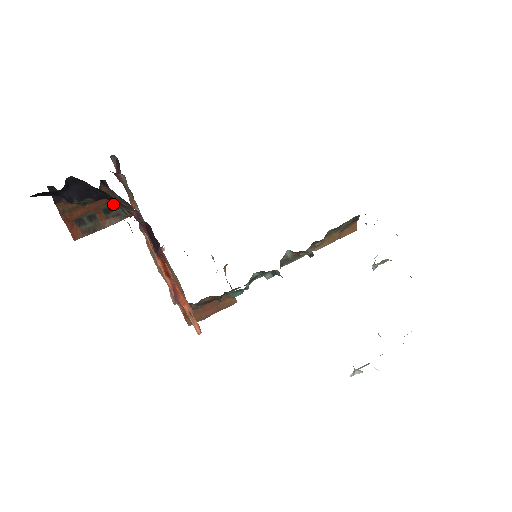
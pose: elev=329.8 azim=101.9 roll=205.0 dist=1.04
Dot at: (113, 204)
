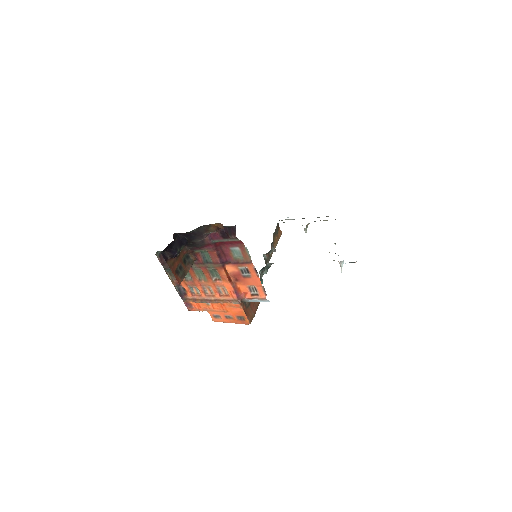
Dot at: (185, 257)
